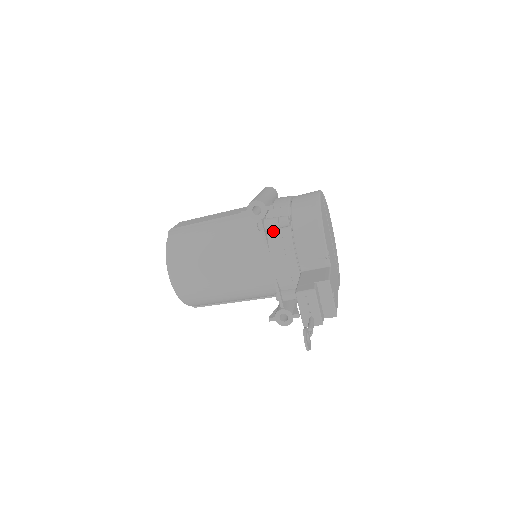
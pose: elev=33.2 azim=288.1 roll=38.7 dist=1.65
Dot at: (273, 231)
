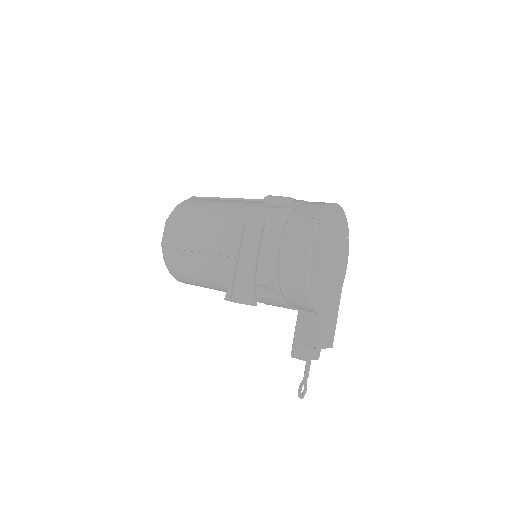
Dot at: occluded
